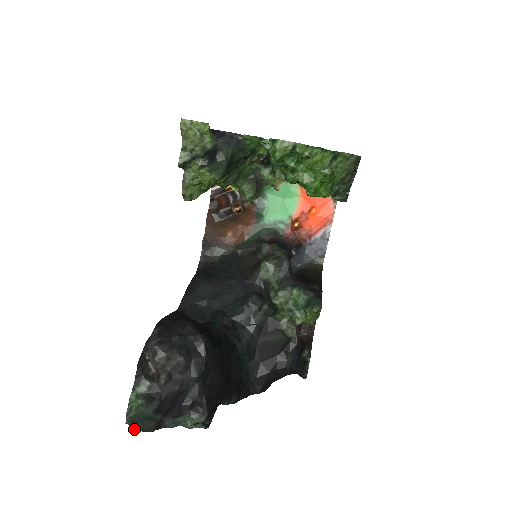
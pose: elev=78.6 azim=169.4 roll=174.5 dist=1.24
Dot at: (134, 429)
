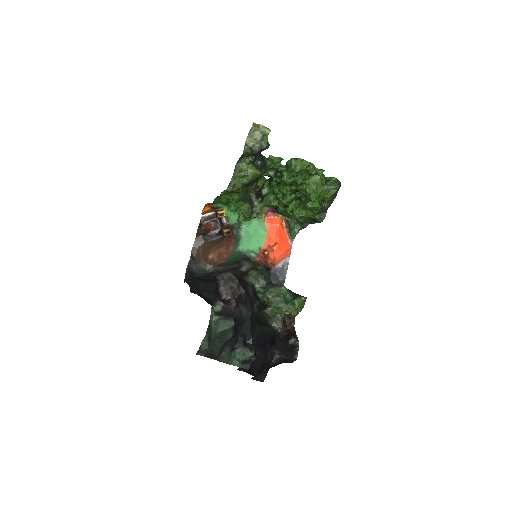
Dot at: (206, 348)
